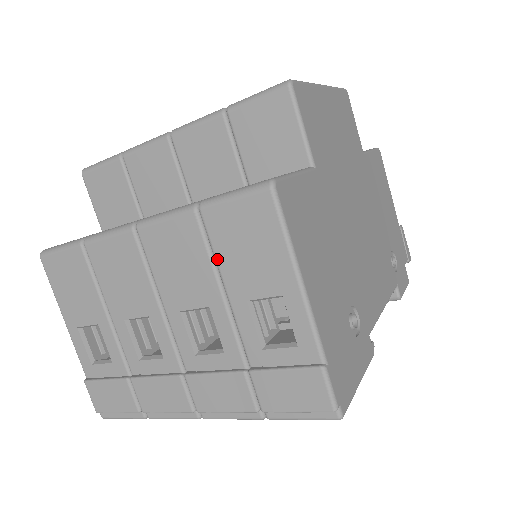
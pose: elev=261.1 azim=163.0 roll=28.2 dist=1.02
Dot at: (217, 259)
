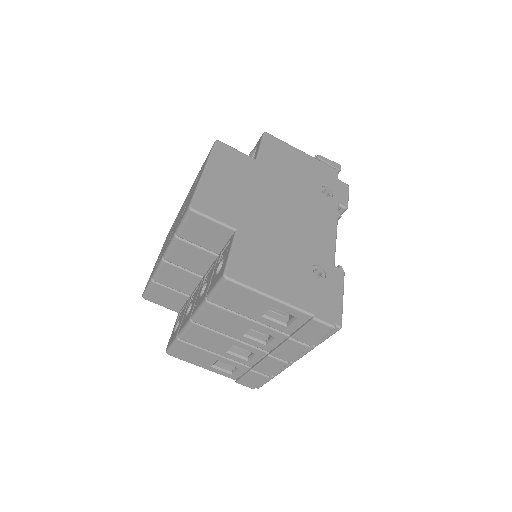
Dot at: (235, 312)
